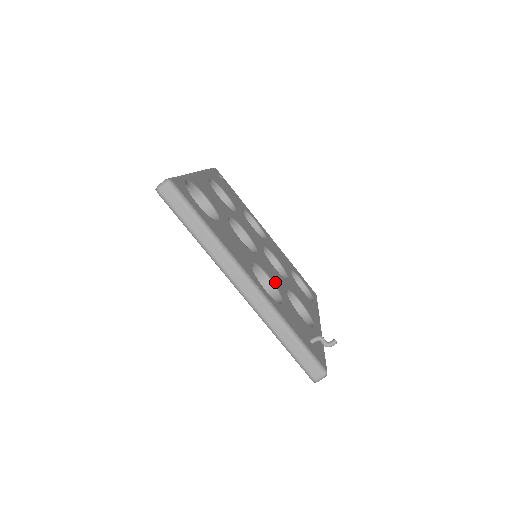
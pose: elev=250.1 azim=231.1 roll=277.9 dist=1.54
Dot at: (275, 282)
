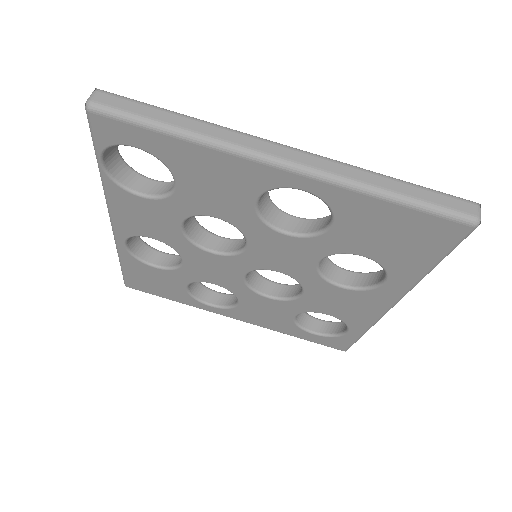
Dot at: occluded
